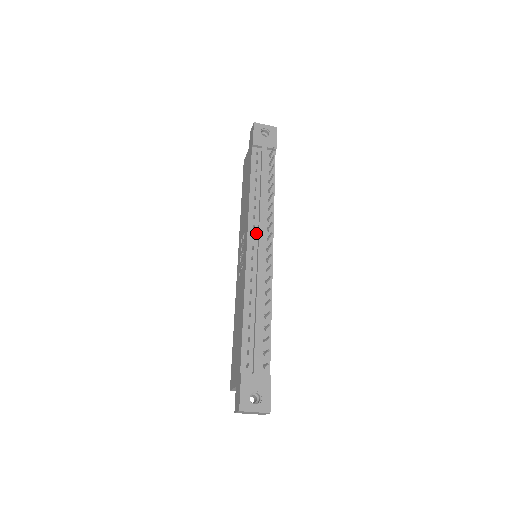
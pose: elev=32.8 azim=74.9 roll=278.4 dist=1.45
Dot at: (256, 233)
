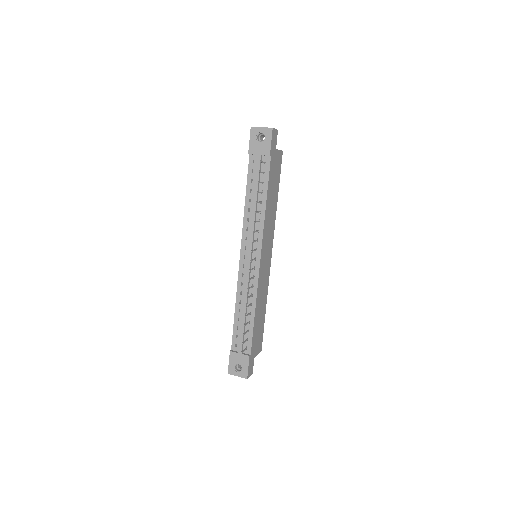
Dot at: (248, 244)
